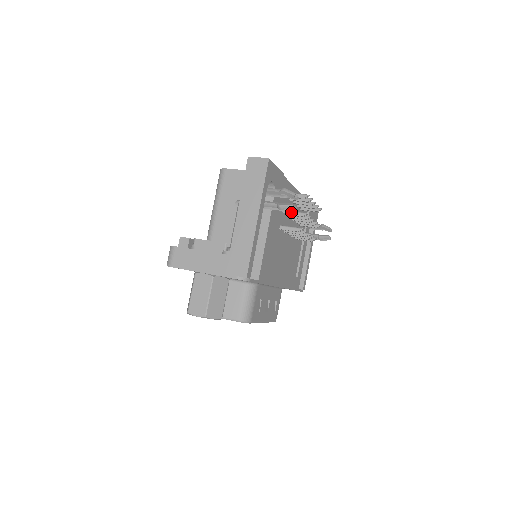
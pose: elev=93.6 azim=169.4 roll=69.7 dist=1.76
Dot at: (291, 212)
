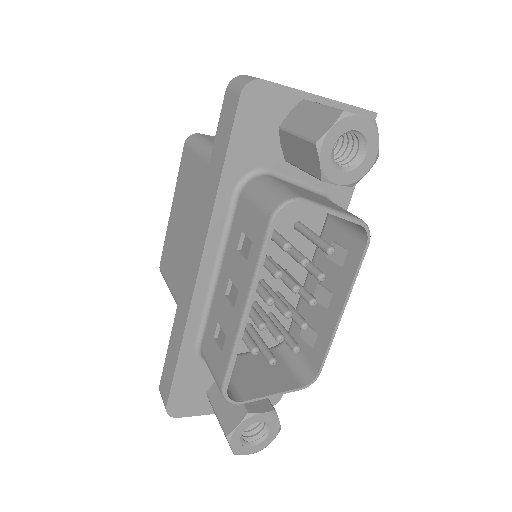
Dot at: occluded
